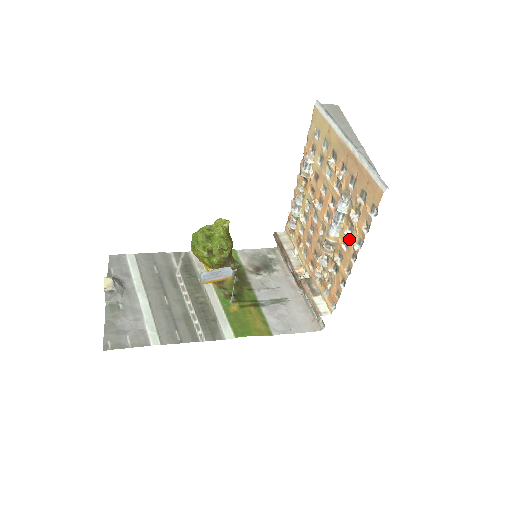
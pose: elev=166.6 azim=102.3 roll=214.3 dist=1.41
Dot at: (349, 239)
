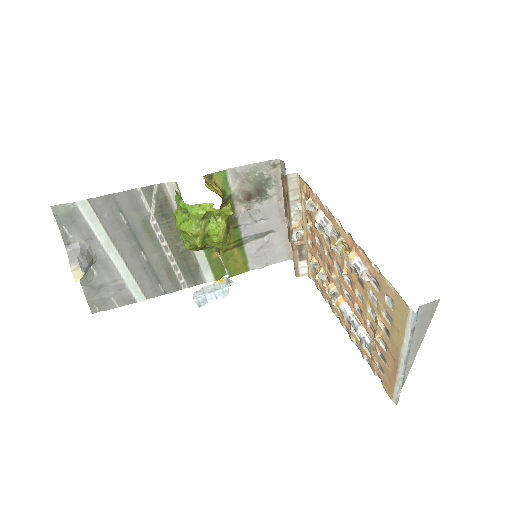
Dot at: (352, 332)
